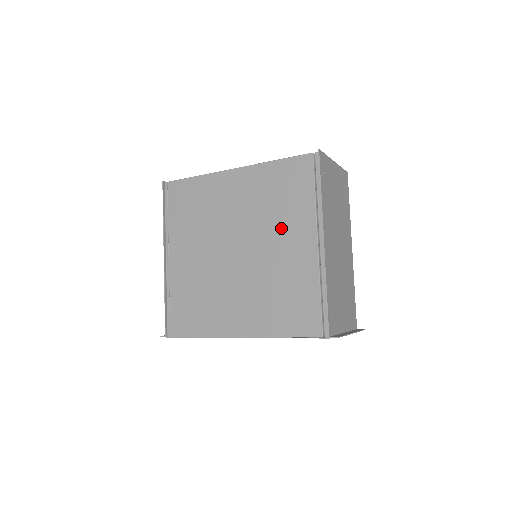
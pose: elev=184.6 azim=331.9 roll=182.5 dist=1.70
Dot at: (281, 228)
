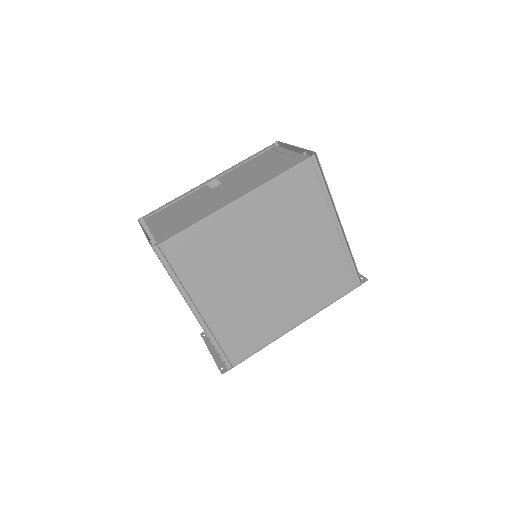
Dot at: (304, 230)
